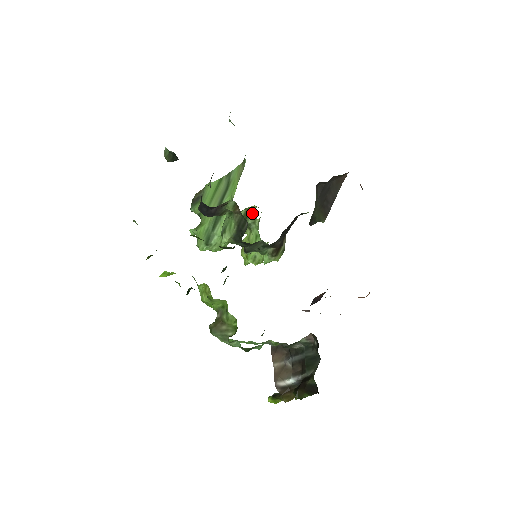
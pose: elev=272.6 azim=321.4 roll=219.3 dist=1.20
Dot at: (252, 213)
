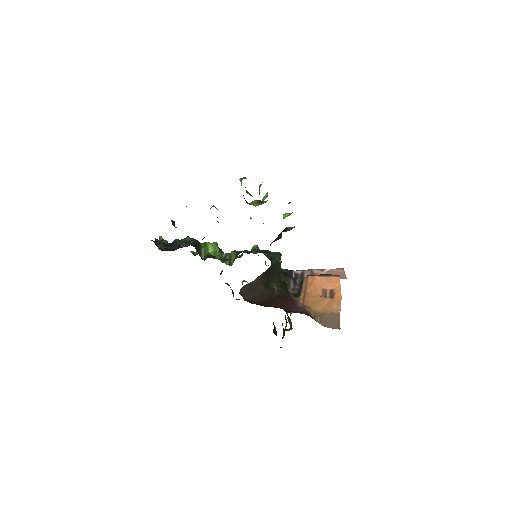
Dot at: occluded
